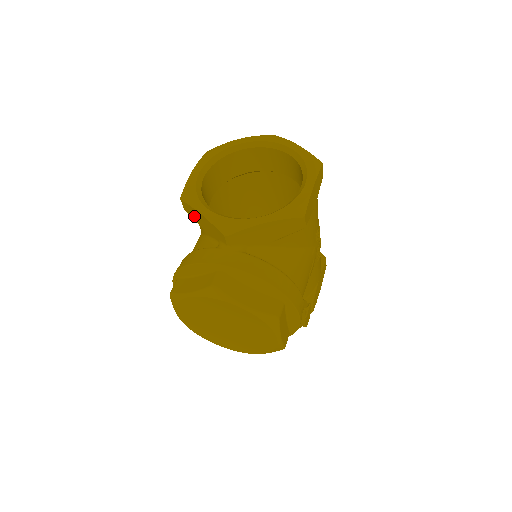
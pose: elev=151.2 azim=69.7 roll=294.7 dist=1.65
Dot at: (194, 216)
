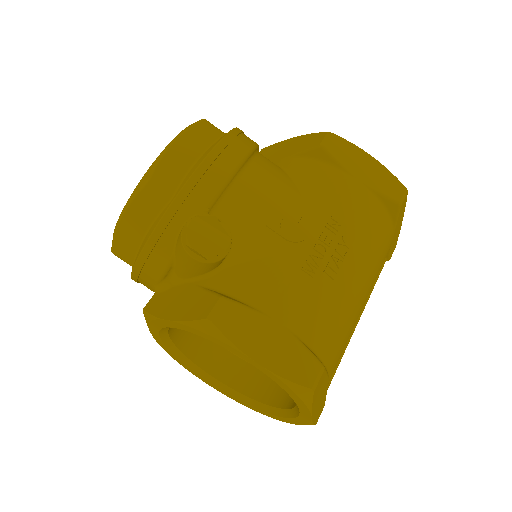
Dot at: occluded
